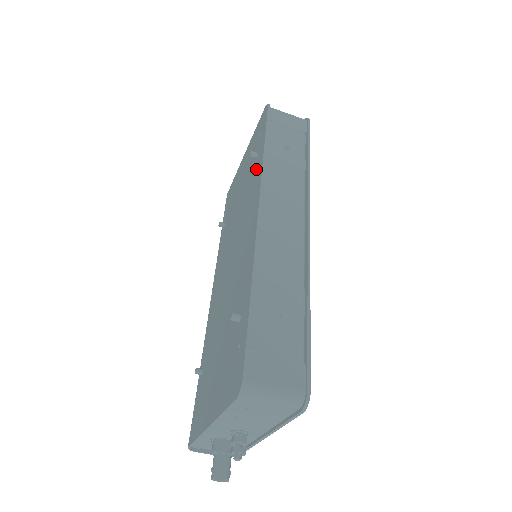
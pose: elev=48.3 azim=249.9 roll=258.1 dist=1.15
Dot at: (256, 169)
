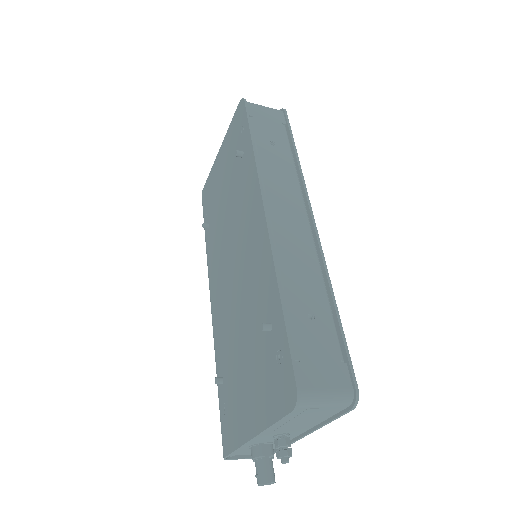
Dot at: (246, 169)
